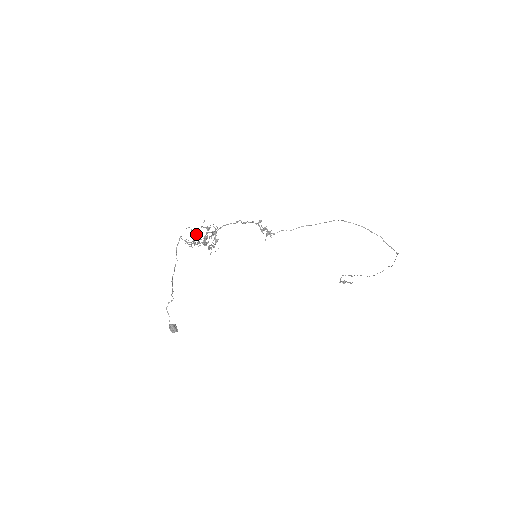
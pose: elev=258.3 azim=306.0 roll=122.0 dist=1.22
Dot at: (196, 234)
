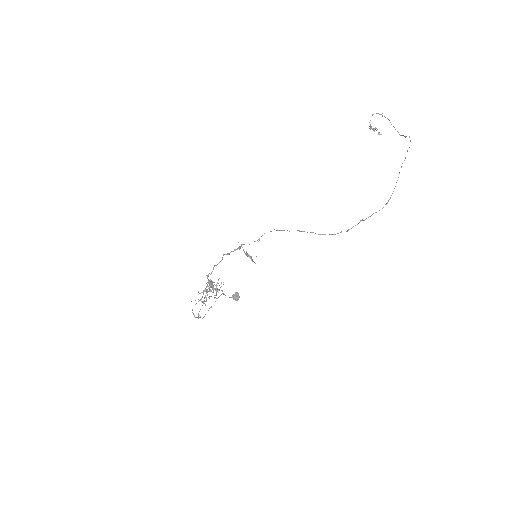
Dot at: occluded
